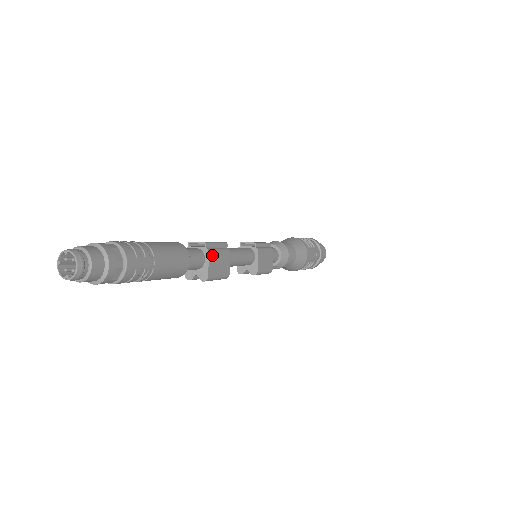
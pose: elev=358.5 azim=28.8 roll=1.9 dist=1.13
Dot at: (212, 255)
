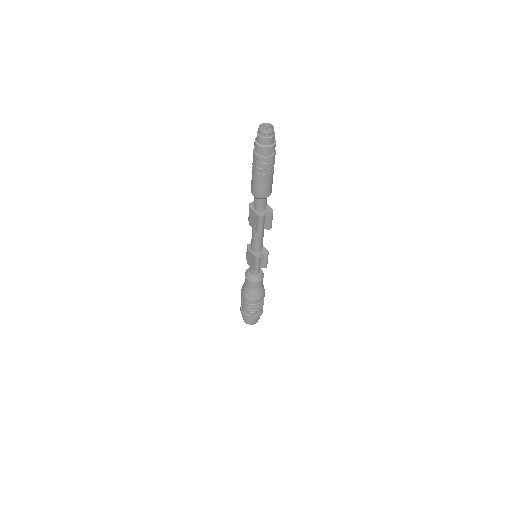
Dot at: occluded
